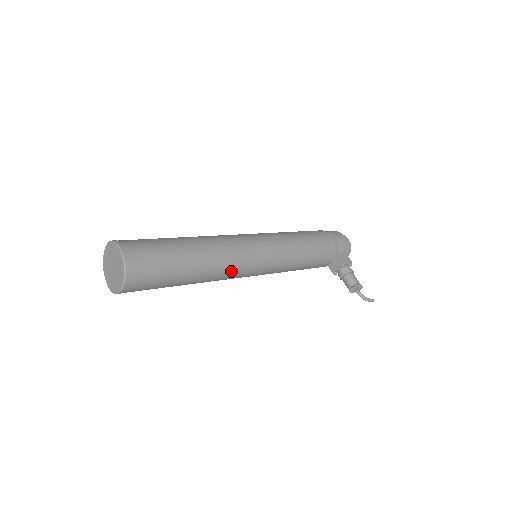
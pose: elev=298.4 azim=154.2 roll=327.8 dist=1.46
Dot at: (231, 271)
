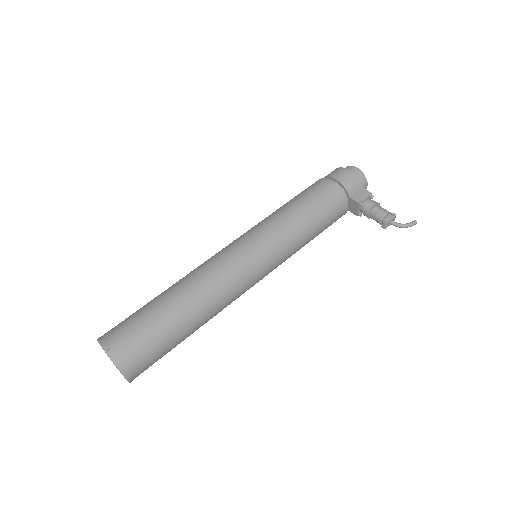
Dot at: (230, 294)
